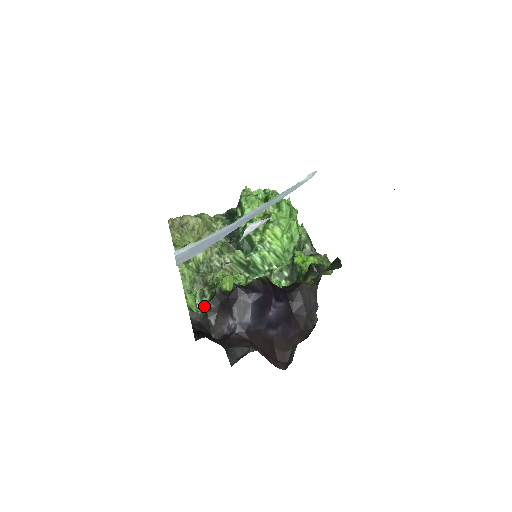
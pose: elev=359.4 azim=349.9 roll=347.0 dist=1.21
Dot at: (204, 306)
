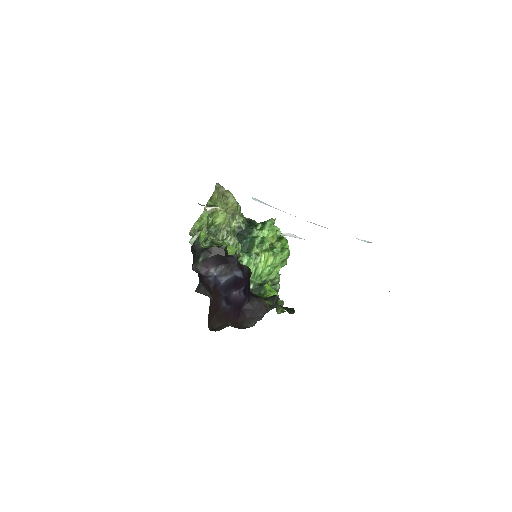
Dot at: (202, 246)
